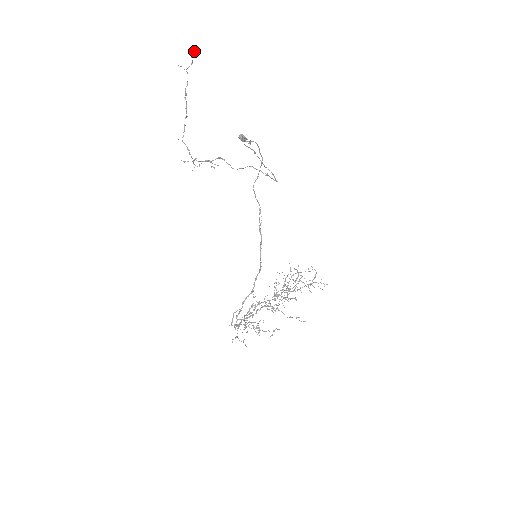
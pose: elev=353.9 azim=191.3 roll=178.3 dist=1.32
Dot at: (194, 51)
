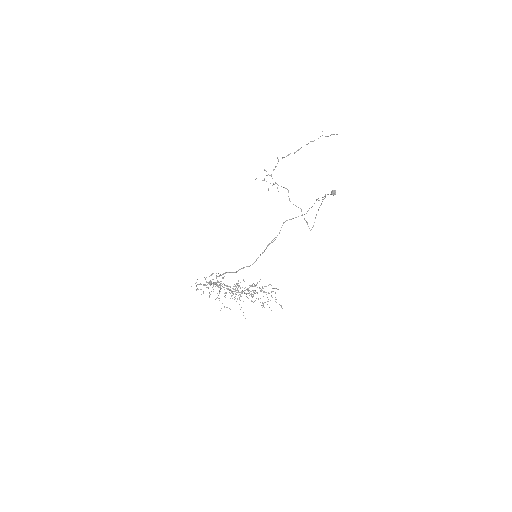
Dot at: (337, 134)
